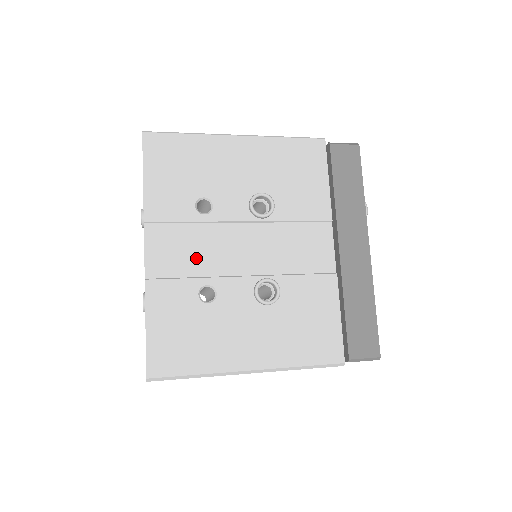
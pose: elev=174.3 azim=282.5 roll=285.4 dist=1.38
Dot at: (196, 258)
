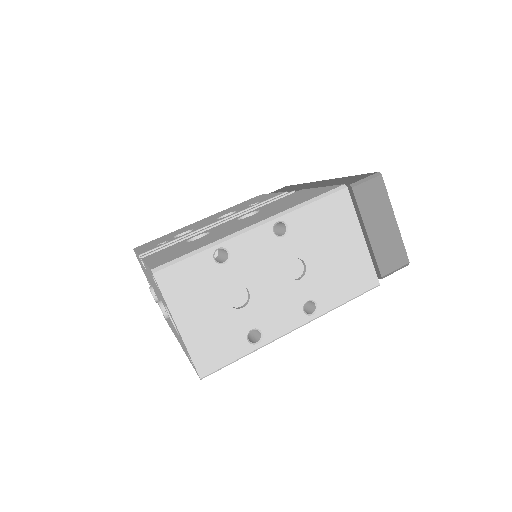
Dot at: occluded
